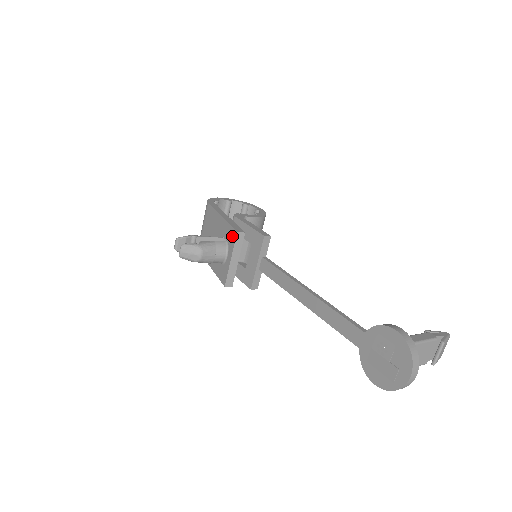
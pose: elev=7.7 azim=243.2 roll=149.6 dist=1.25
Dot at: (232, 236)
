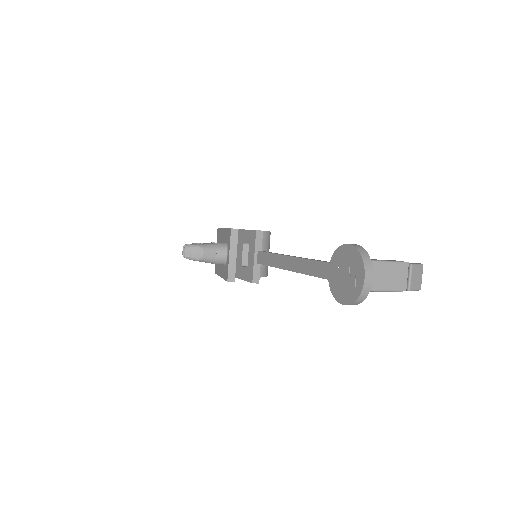
Dot at: (229, 235)
